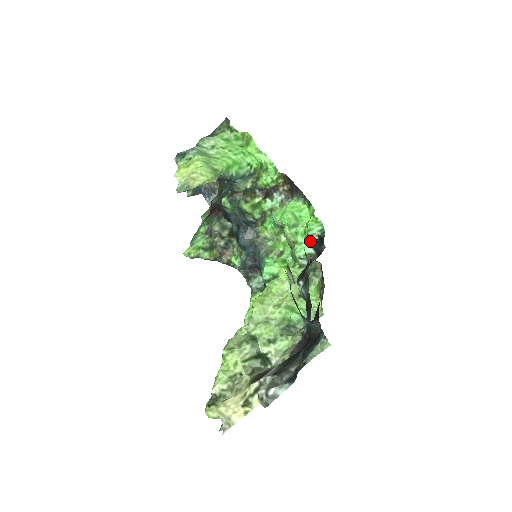
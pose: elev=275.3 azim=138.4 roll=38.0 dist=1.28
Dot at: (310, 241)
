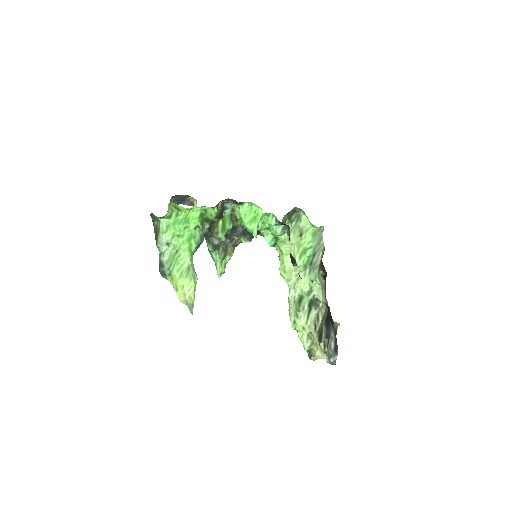
Dot at: (276, 225)
